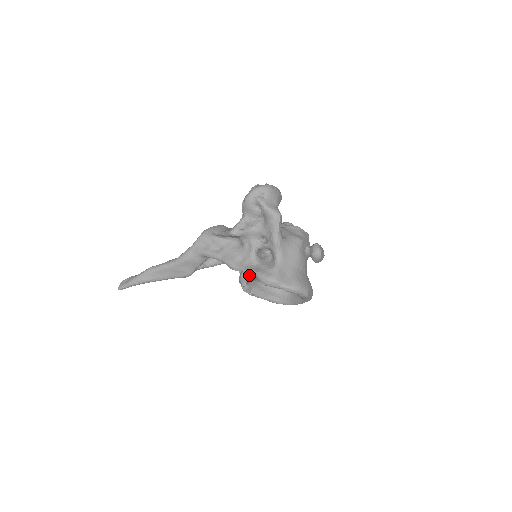
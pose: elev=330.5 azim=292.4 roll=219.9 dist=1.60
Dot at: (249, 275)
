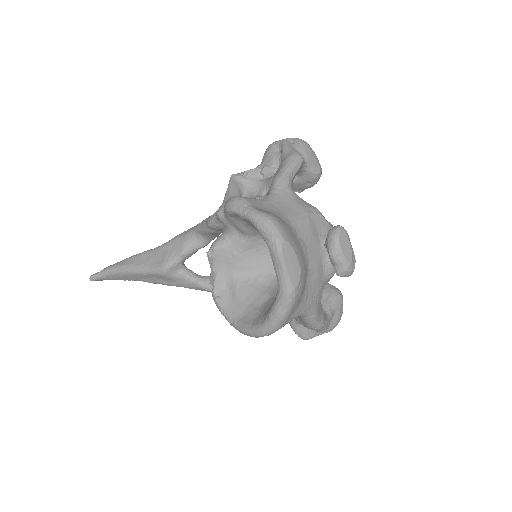
Dot at: (219, 214)
